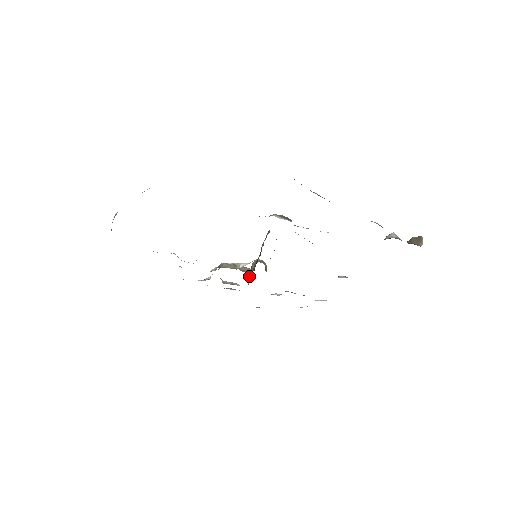
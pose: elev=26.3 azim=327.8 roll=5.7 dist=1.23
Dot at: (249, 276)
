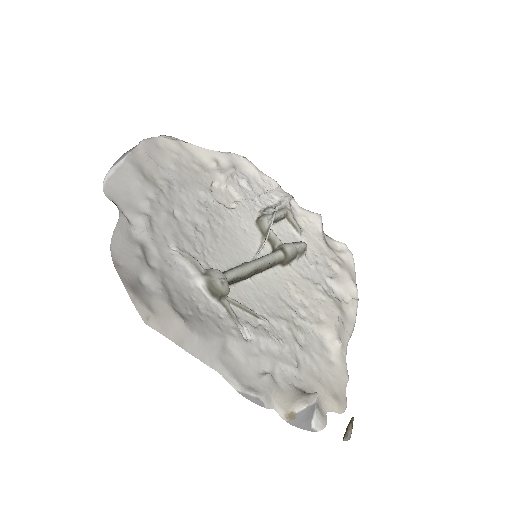
Dot at: occluded
